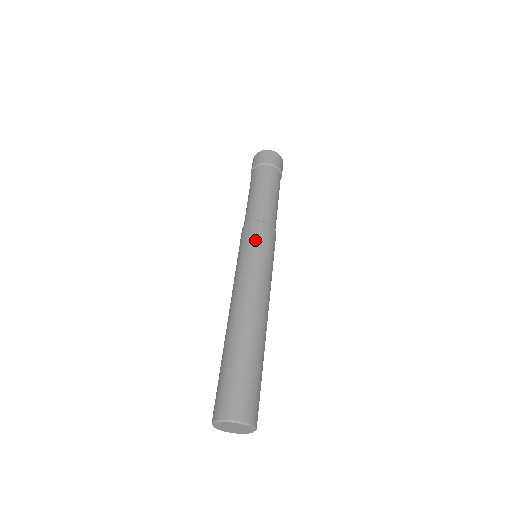
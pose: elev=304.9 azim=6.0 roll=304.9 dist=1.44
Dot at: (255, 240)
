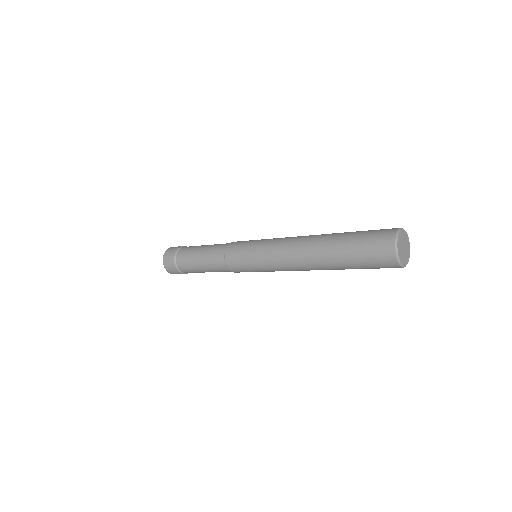
Dot at: occluded
